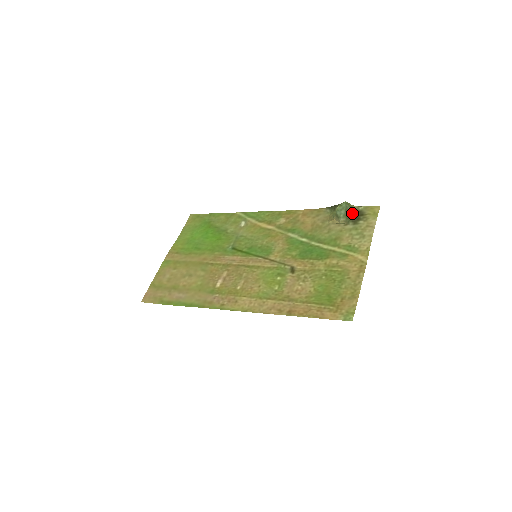
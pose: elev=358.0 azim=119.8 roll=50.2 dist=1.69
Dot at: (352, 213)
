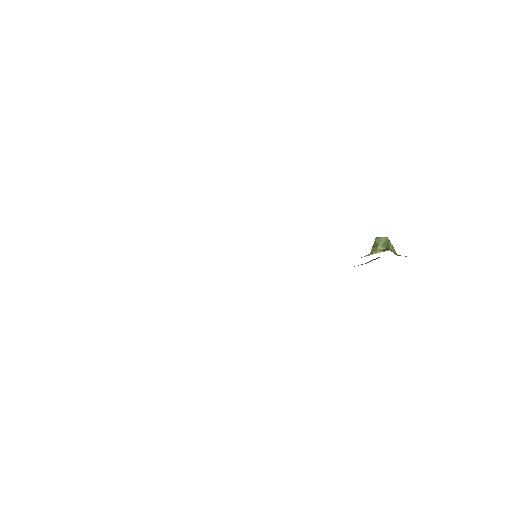
Dot at: (395, 254)
